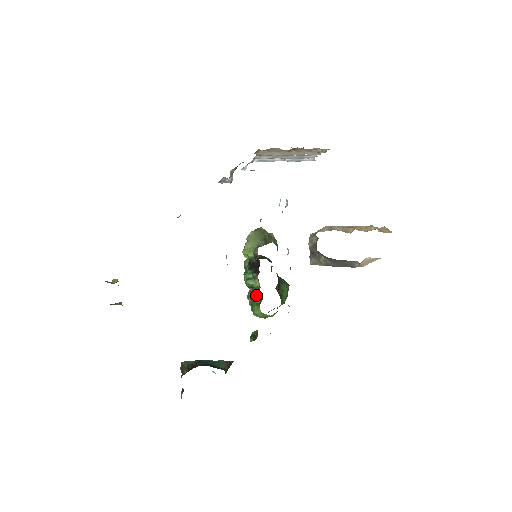
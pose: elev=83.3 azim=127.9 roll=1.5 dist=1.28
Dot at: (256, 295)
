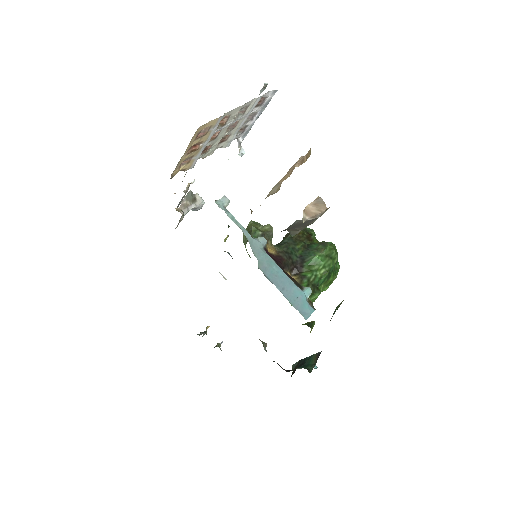
Dot at: occluded
